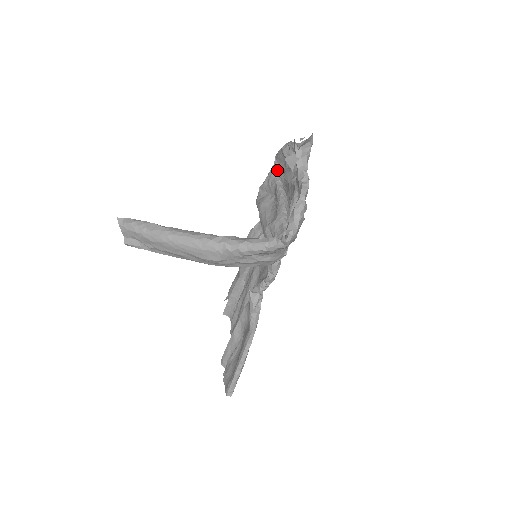
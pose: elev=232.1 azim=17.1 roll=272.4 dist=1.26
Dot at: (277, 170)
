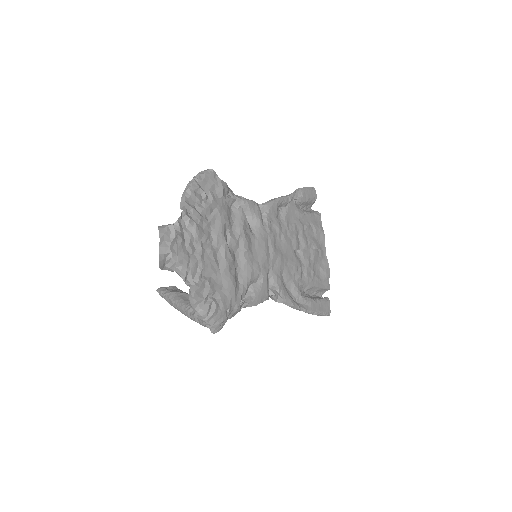
Dot at: occluded
